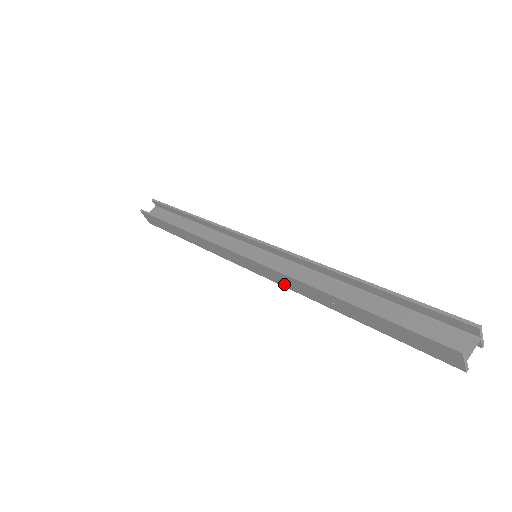
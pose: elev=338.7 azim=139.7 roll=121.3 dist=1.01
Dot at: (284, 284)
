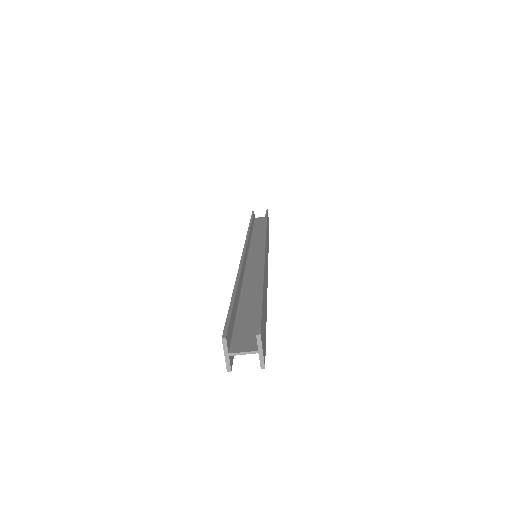
Dot at: occluded
